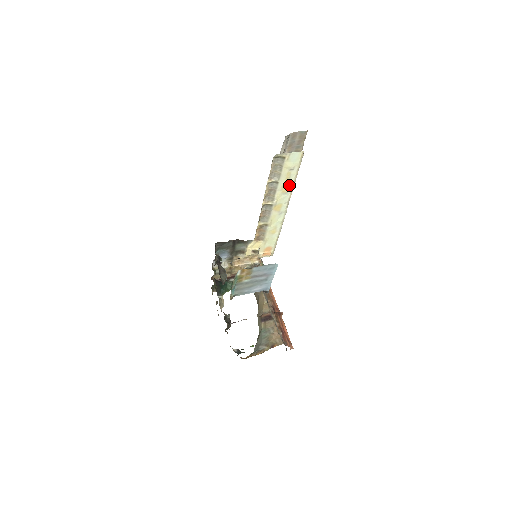
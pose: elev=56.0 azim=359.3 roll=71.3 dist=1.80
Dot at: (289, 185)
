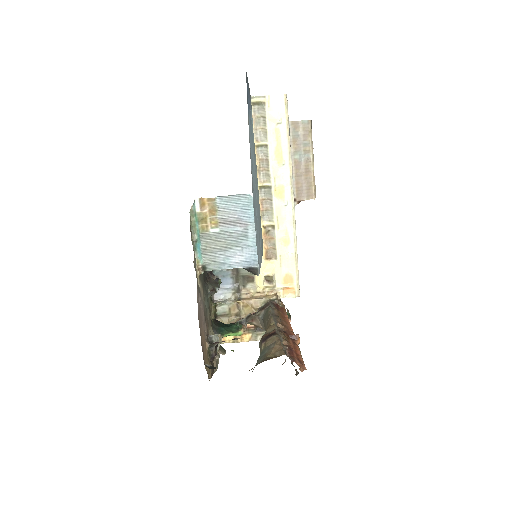
Dot at: (284, 152)
